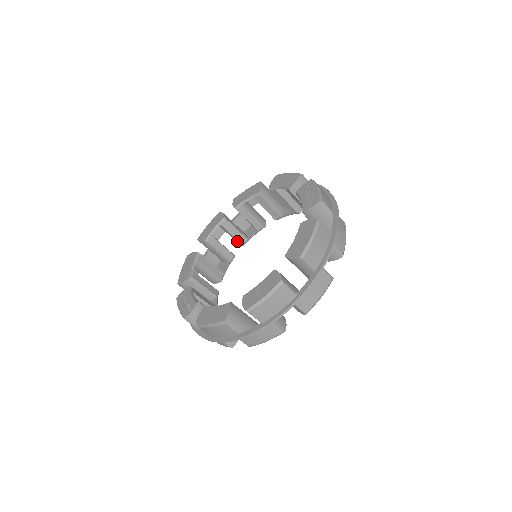
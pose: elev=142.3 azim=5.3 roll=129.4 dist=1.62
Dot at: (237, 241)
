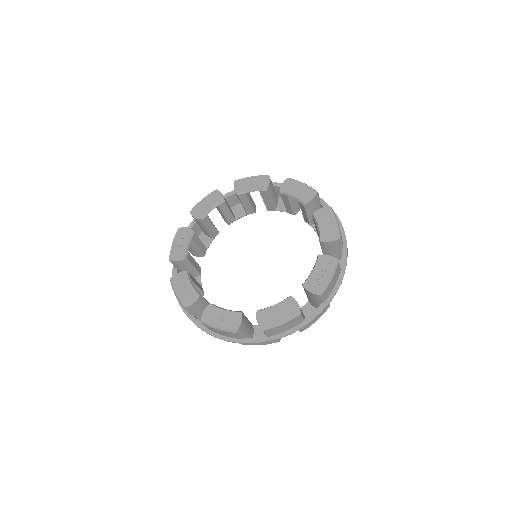
Dot at: (265, 205)
